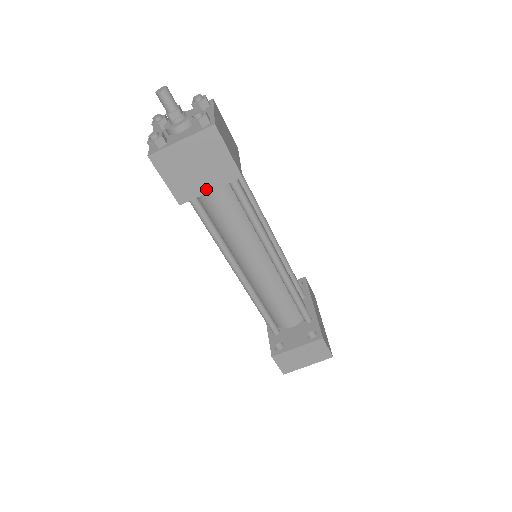
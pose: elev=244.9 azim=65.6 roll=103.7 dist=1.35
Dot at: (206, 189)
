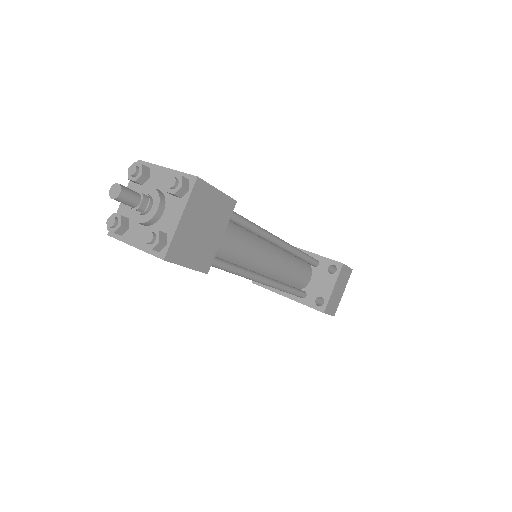
Dot at: (218, 239)
